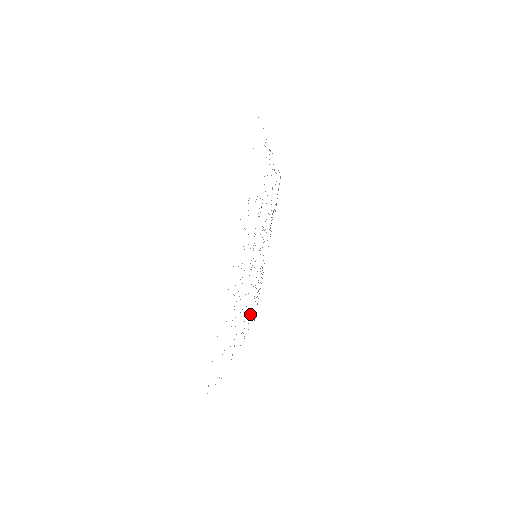
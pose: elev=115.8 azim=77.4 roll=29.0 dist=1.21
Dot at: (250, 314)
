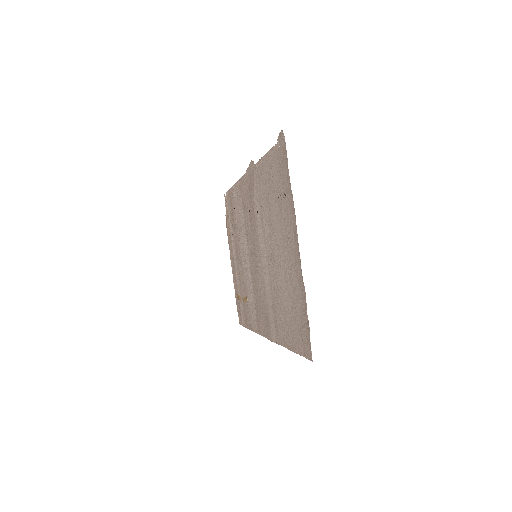
Dot at: (250, 313)
